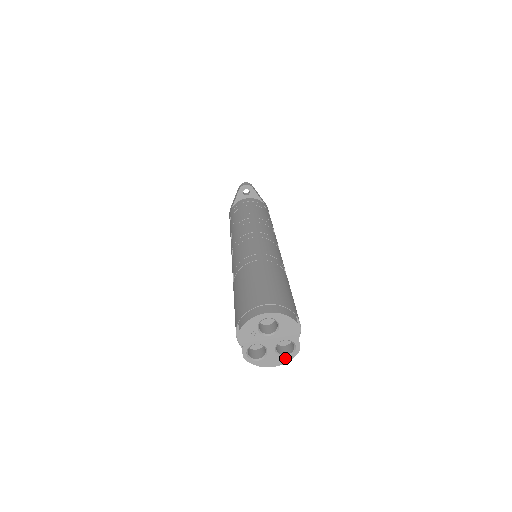
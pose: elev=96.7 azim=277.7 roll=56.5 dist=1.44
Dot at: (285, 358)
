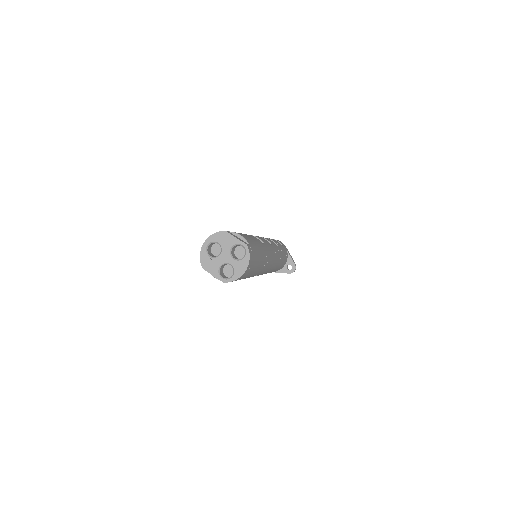
Dot at: (245, 258)
